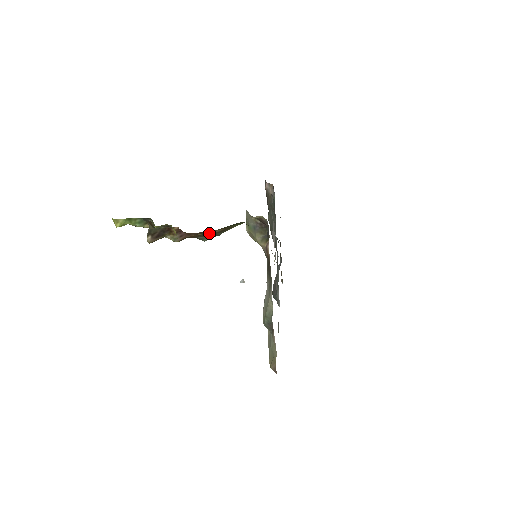
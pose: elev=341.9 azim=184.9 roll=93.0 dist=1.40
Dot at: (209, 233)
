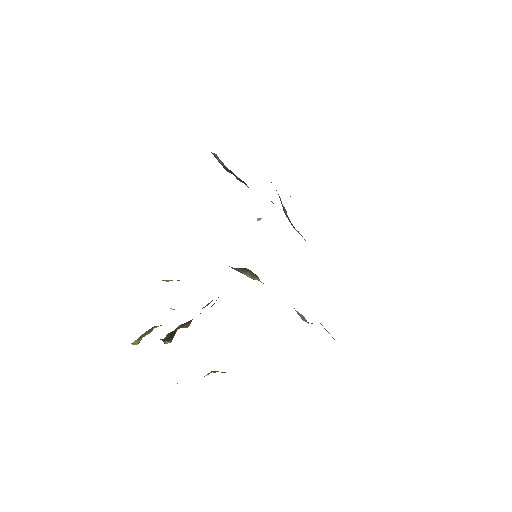
Dot at: occluded
